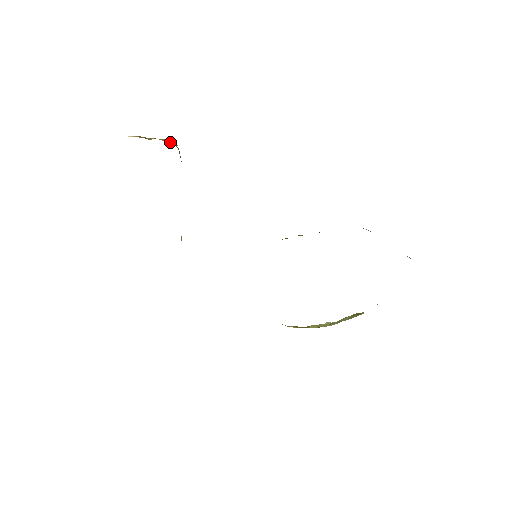
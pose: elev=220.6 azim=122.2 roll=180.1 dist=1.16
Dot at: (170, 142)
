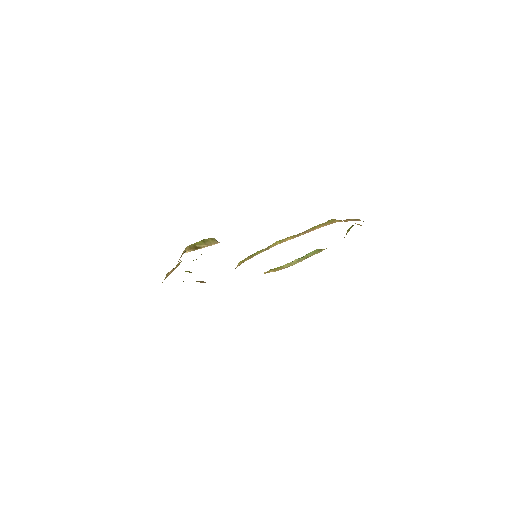
Dot at: (213, 242)
